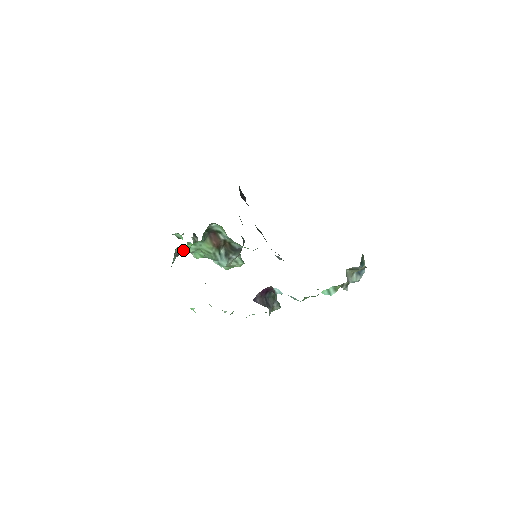
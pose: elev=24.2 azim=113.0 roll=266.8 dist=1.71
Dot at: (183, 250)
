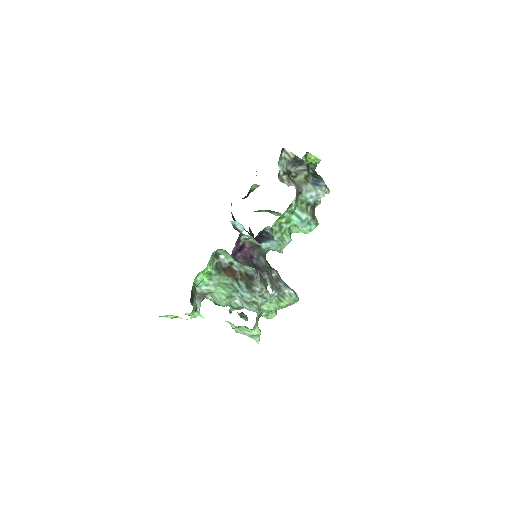
Dot at: (204, 290)
